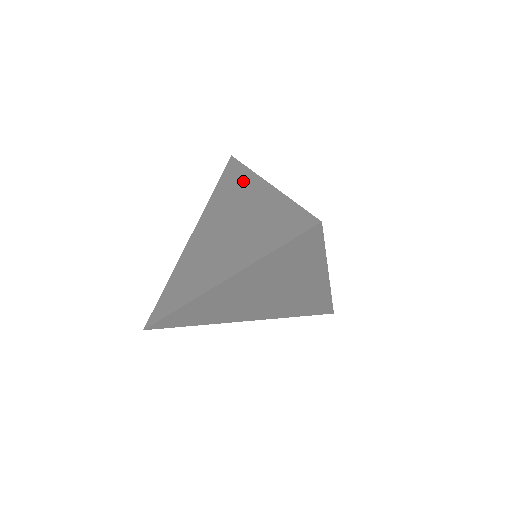
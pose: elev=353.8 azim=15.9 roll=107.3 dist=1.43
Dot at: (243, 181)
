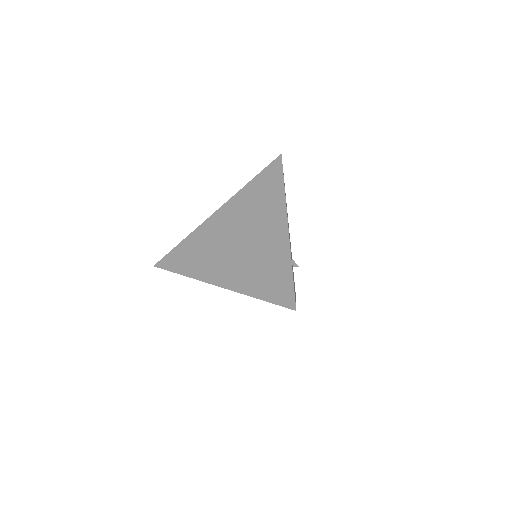
Dot at: (275, 199)
